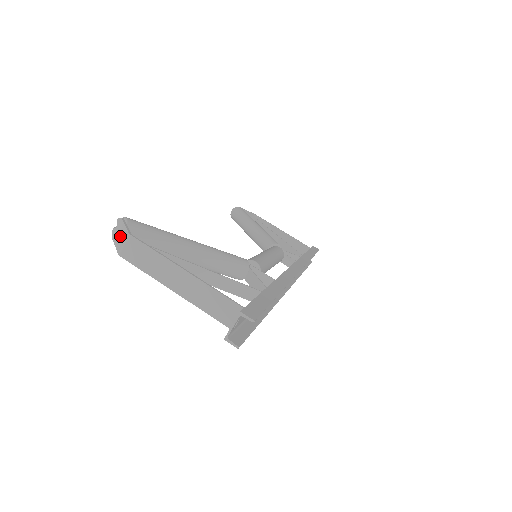
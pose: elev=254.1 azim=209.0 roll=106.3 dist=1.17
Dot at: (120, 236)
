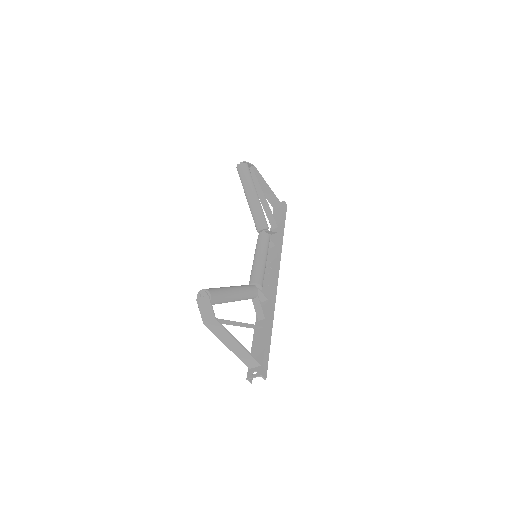
Dot at: (206, 310)
